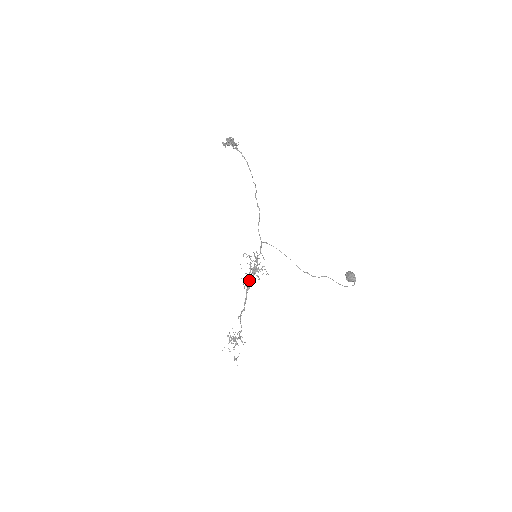
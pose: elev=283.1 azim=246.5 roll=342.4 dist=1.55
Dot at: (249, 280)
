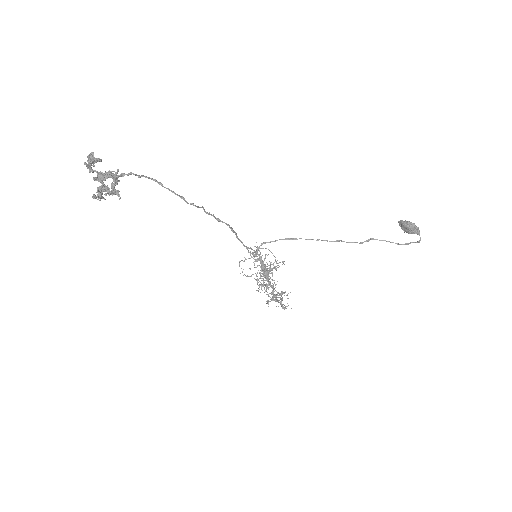
Dot at: occluded
